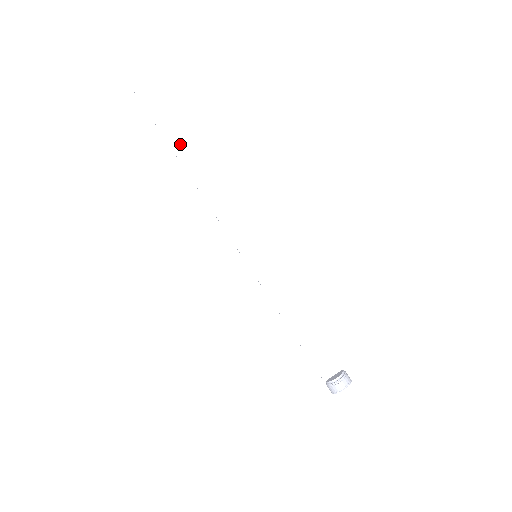
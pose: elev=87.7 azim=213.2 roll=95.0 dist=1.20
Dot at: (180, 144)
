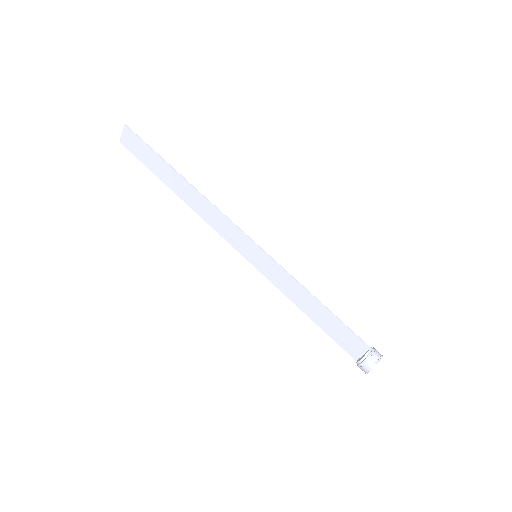
Dot at: (167, 177)
